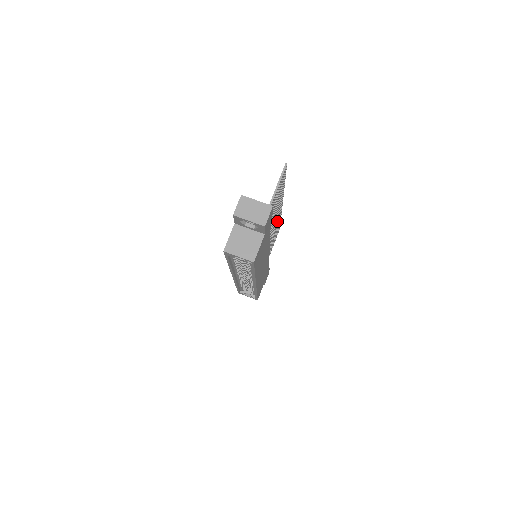
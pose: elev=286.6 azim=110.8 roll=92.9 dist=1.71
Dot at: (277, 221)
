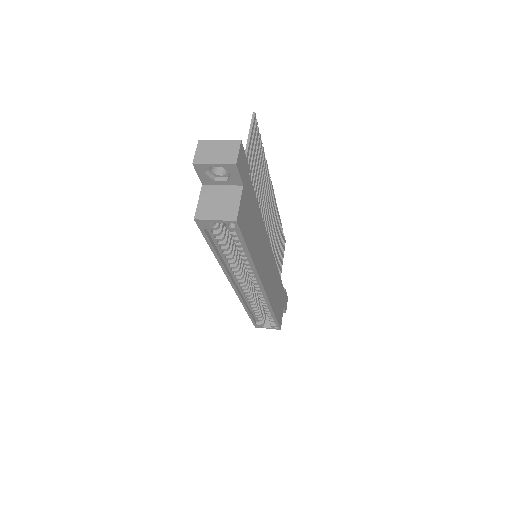
Dot at: (274, 217)
